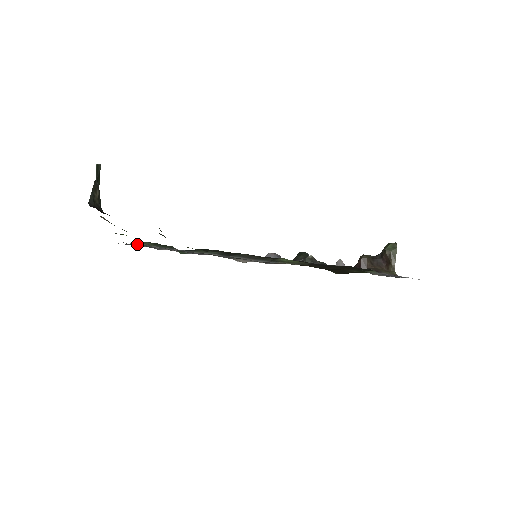
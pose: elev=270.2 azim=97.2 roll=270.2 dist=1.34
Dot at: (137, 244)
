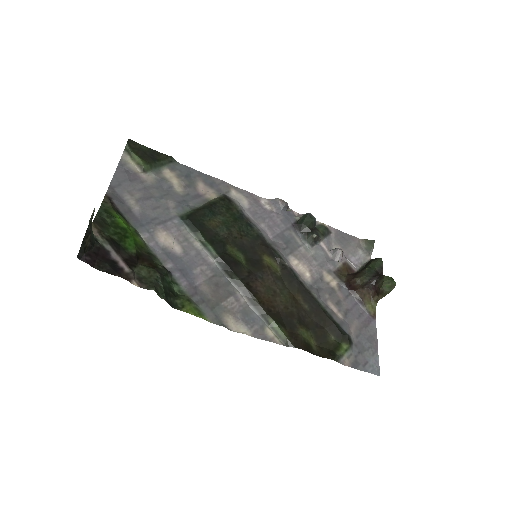
Dot at: (130, 161)
